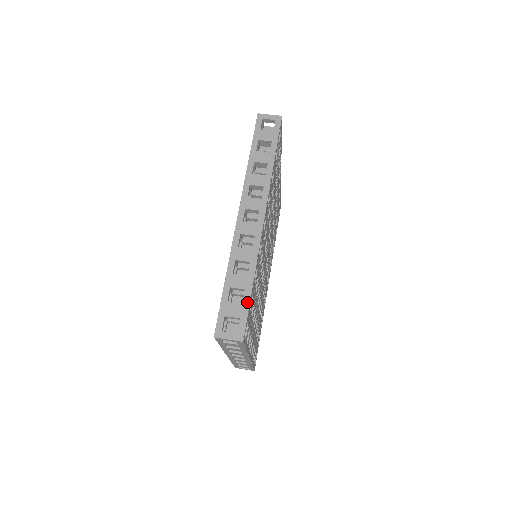
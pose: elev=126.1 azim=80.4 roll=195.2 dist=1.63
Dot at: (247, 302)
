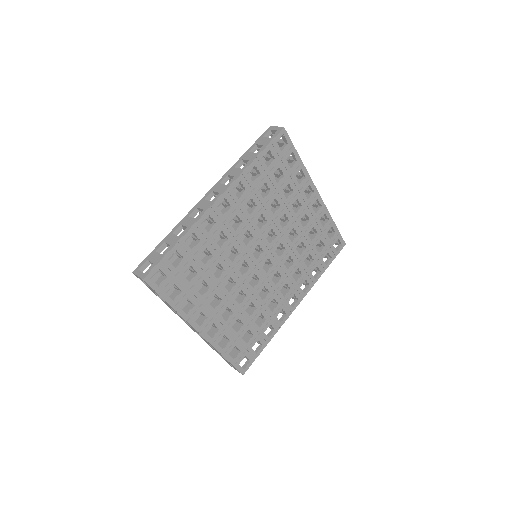
Dot at: (165, 253)
